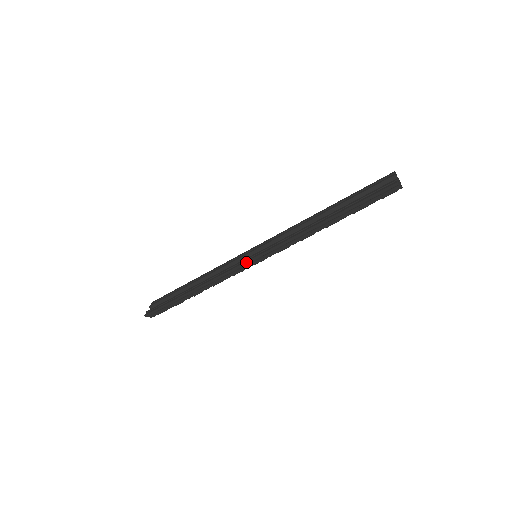
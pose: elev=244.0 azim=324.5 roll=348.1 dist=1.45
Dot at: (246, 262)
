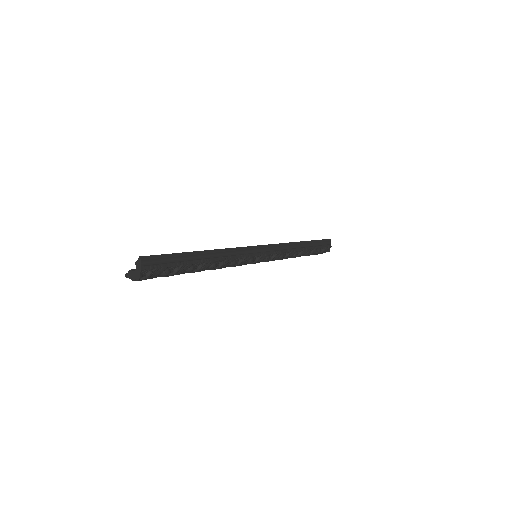
Dot at: (257, 246)
